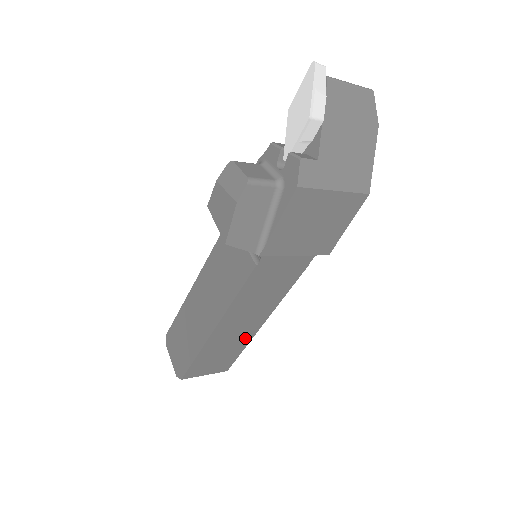
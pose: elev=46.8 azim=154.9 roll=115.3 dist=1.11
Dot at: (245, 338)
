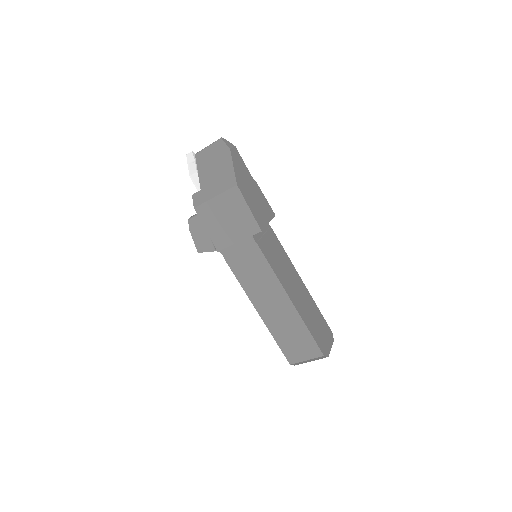
Dot at: (294, 317)
